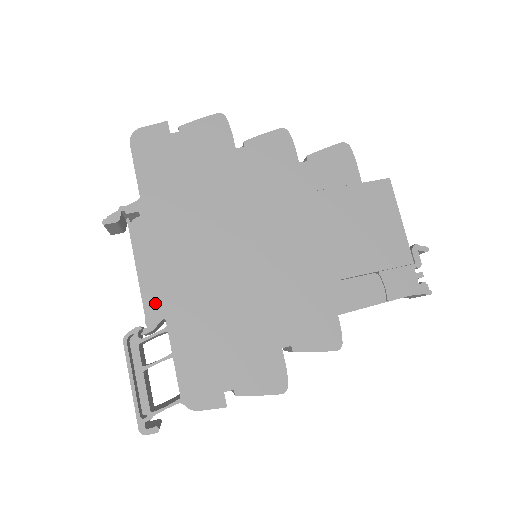
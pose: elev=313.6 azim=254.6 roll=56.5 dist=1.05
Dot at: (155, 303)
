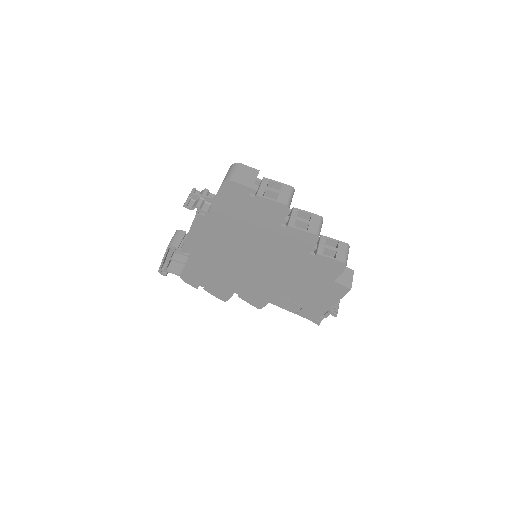
Dot at: (190, 247)
